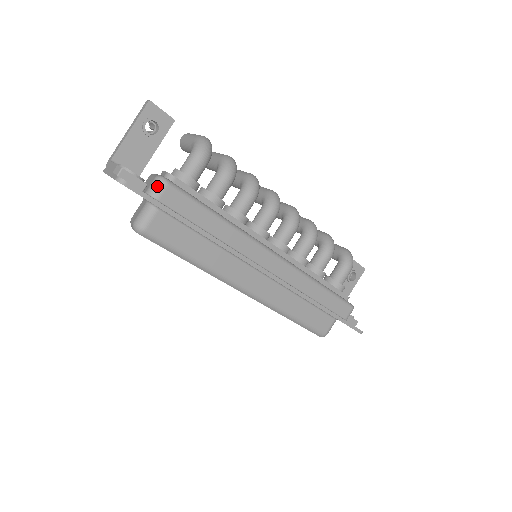
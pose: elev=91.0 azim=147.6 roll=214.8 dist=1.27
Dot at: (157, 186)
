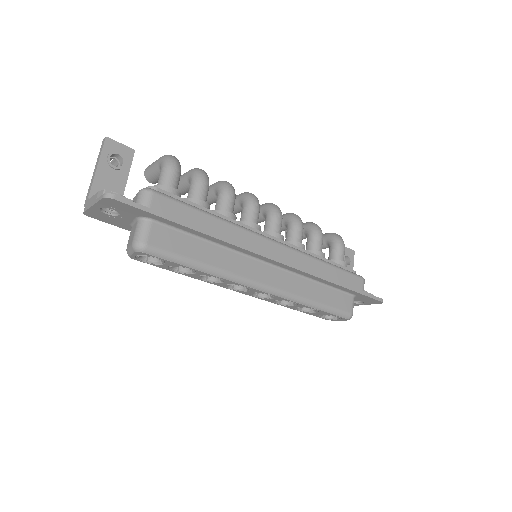
Dot at: (144, 197)
